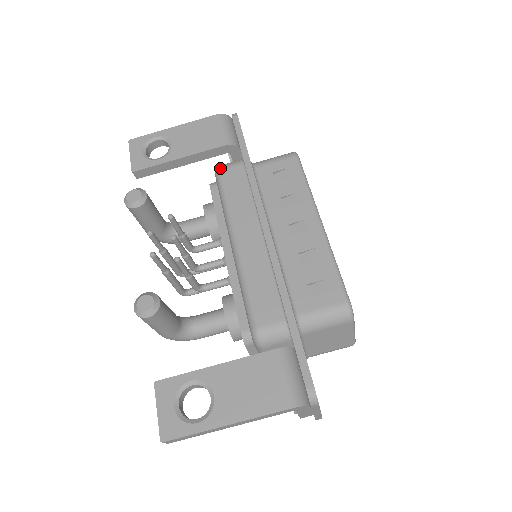
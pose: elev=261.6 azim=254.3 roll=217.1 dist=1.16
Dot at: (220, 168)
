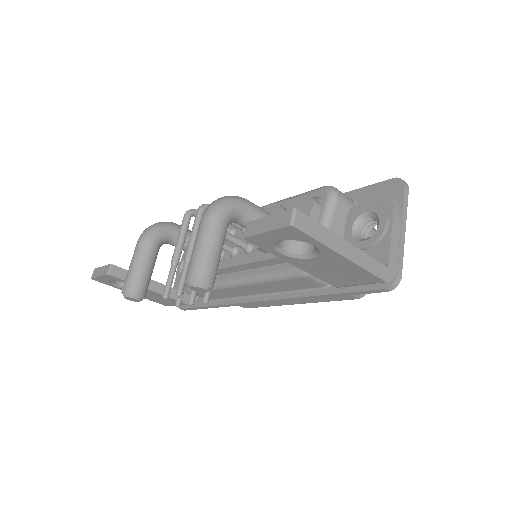
Dot at: (308, 277)
